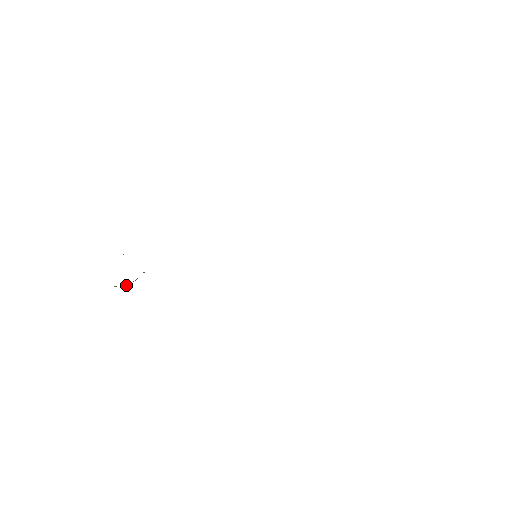
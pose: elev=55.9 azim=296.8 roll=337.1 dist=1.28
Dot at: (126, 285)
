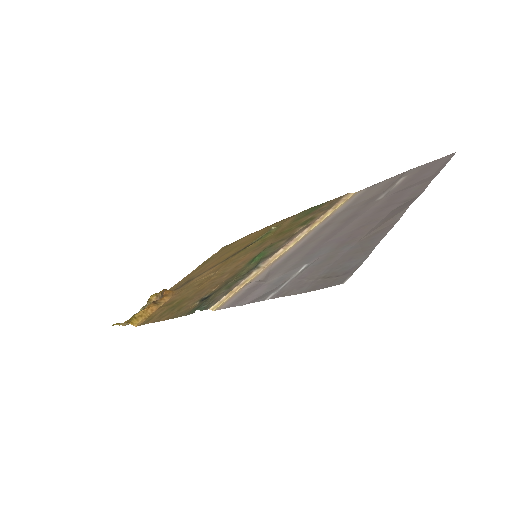
Dot at: (158, 293)
